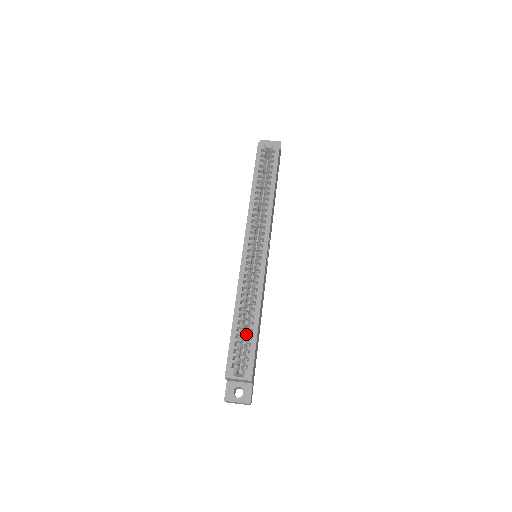
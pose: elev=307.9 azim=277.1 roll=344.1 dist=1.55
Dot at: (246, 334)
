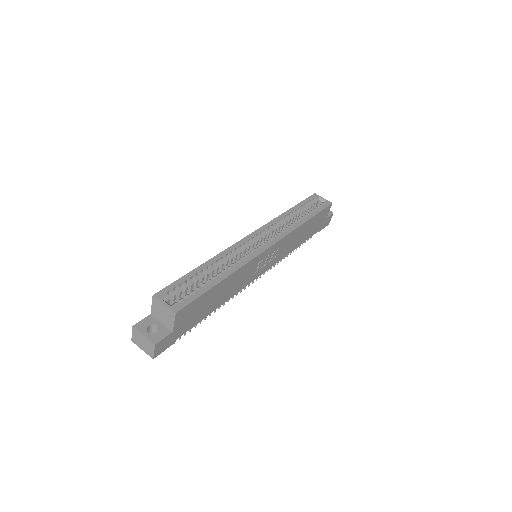
Dot at: occluded
